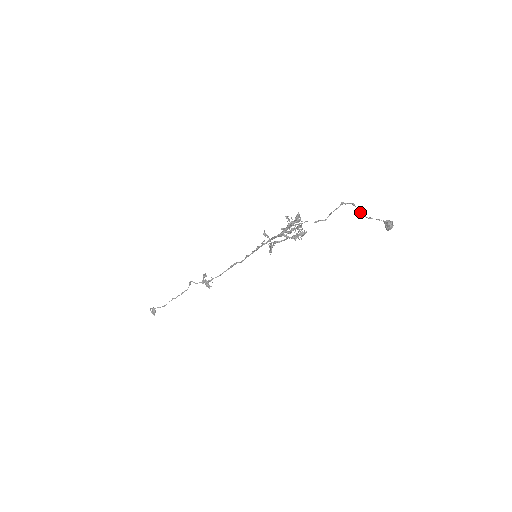
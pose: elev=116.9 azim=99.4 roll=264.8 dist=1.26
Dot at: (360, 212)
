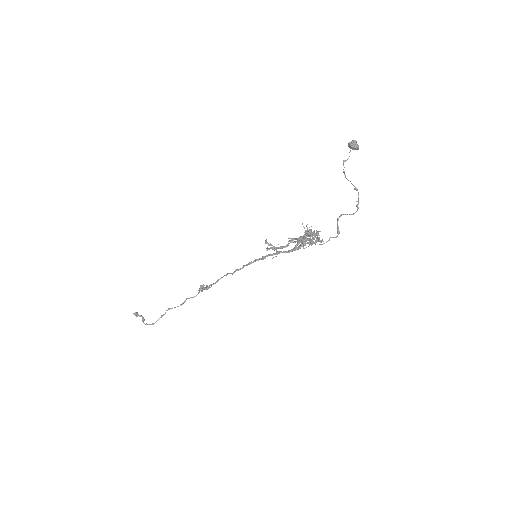
Dot at: (344, 172)
